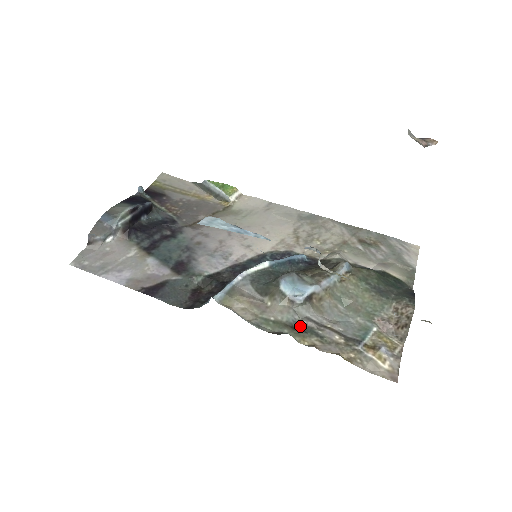
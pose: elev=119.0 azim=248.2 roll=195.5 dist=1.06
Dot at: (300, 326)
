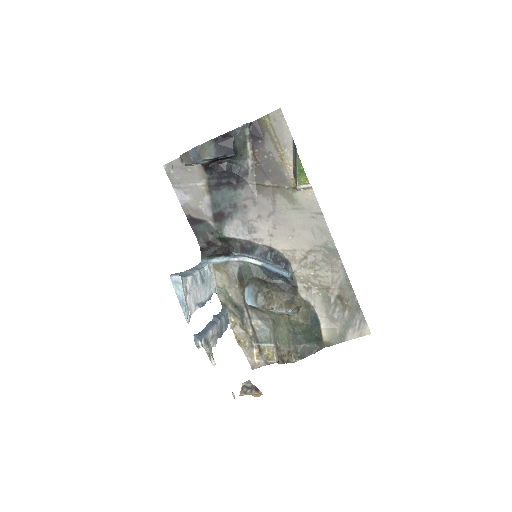
Dot at: (240, 310)
